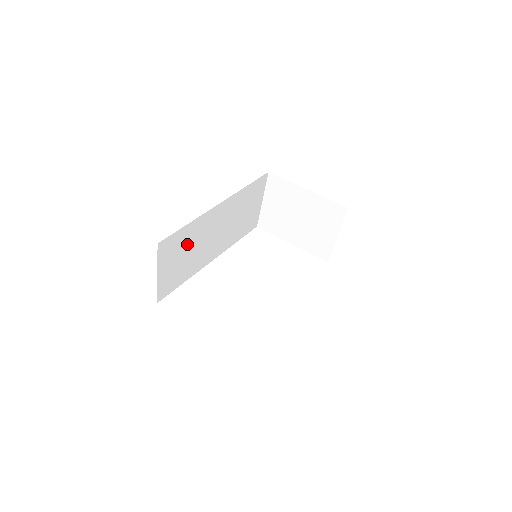
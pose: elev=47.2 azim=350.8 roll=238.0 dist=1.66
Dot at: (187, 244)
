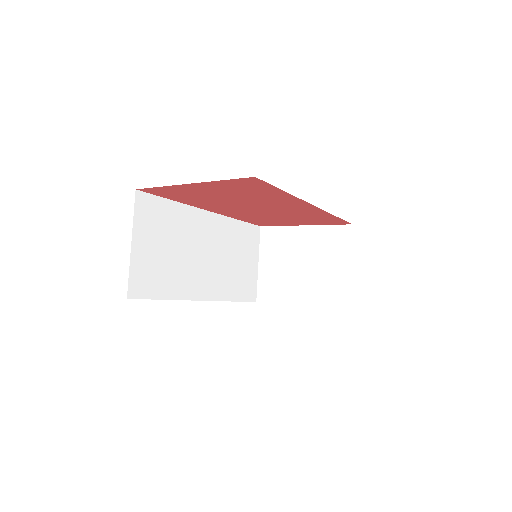
Dot at: (171, 233)
